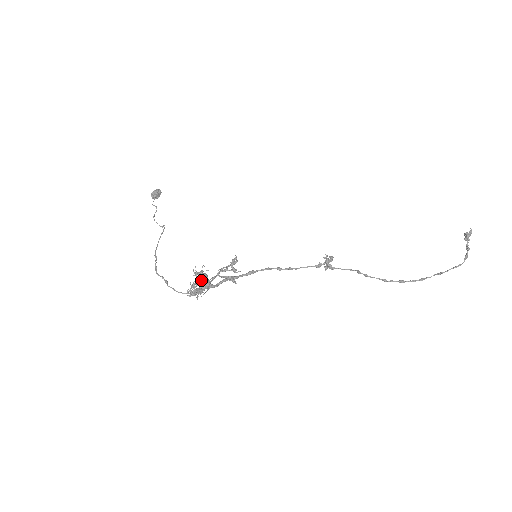
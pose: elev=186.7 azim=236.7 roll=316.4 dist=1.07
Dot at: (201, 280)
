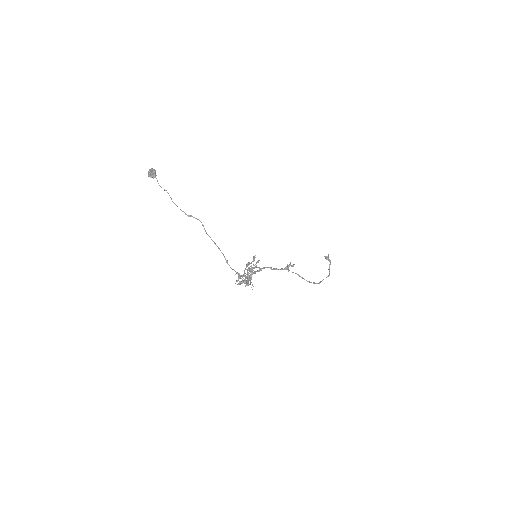
Dot at: (245, 273)
